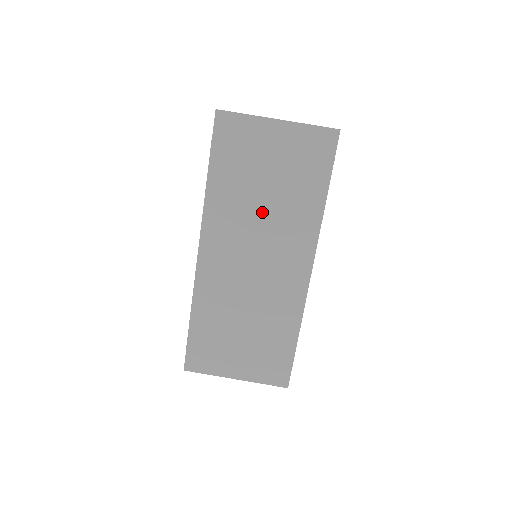
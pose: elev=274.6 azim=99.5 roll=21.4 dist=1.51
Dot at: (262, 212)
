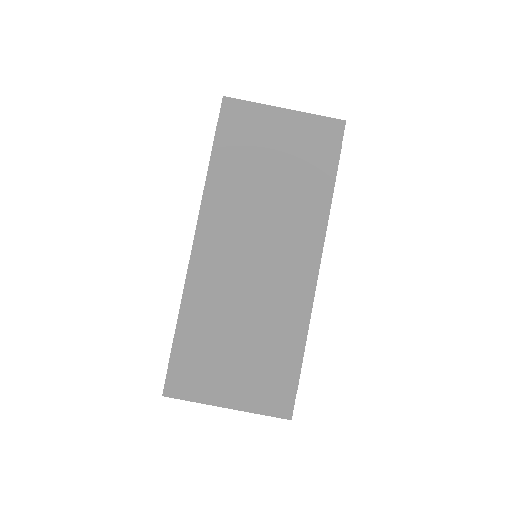
Dot at: (266, 200)
